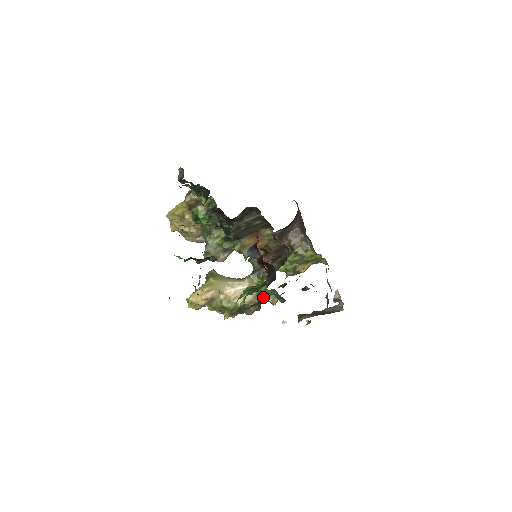
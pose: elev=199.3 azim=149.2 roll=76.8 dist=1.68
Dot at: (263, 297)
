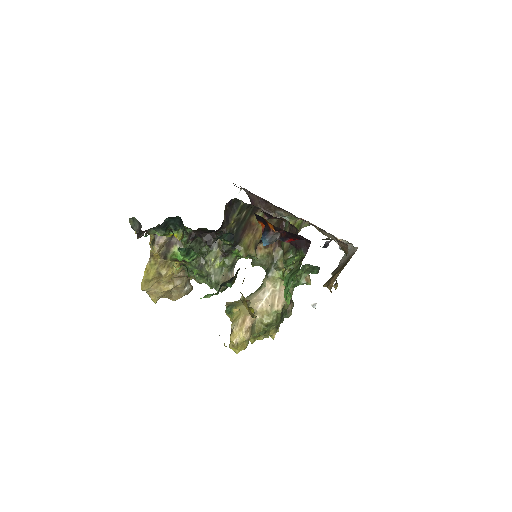
Dot at: (294, 285)
